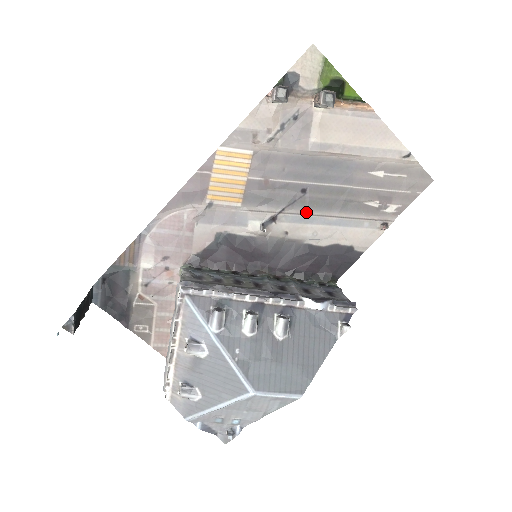
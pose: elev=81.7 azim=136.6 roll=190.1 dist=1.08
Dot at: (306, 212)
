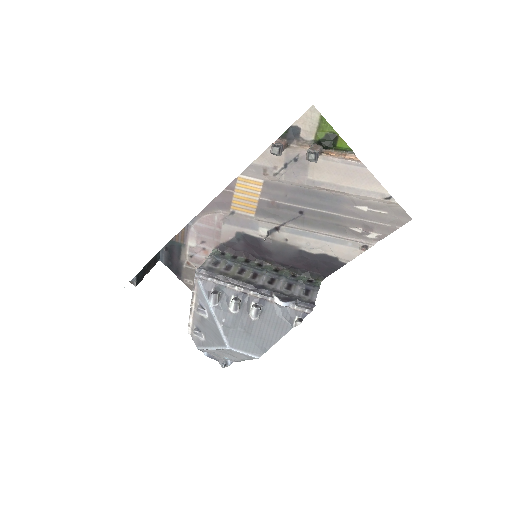
Dot at: (302, 228)
